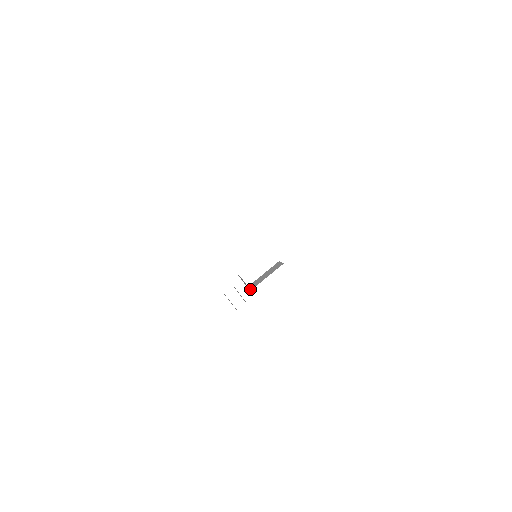
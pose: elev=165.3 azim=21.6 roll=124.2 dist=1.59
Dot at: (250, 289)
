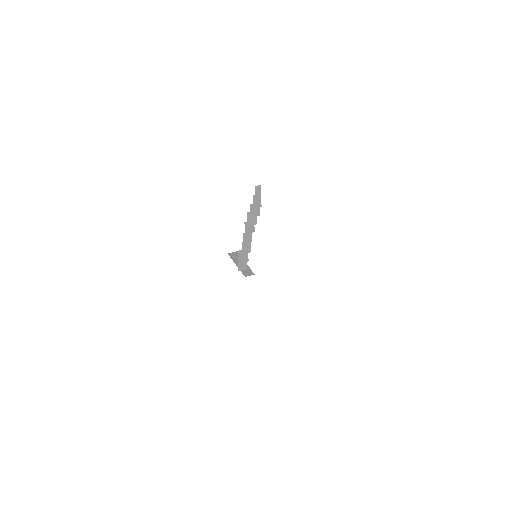
Dot at: occluded
